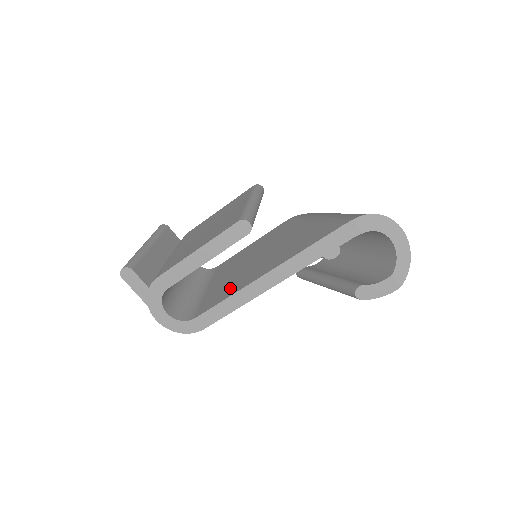
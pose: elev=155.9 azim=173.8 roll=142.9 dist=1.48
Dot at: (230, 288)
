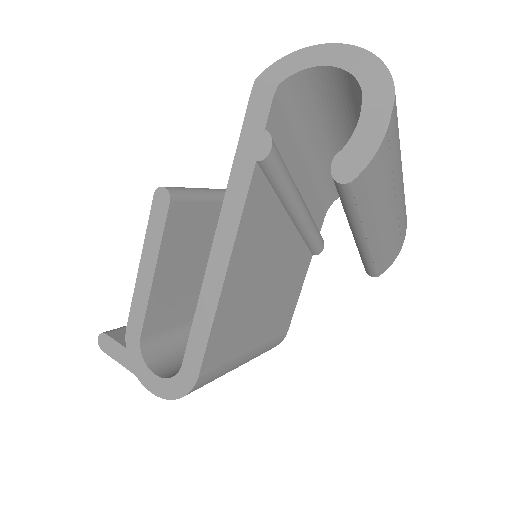
Dot at: occluded
